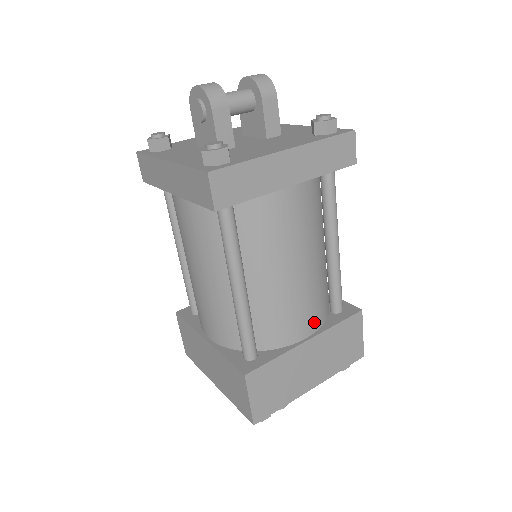
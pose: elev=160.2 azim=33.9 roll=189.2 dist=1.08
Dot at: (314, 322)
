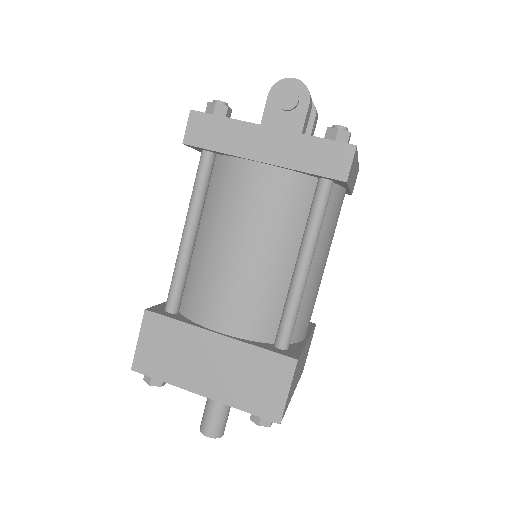
Dot at: occluded
